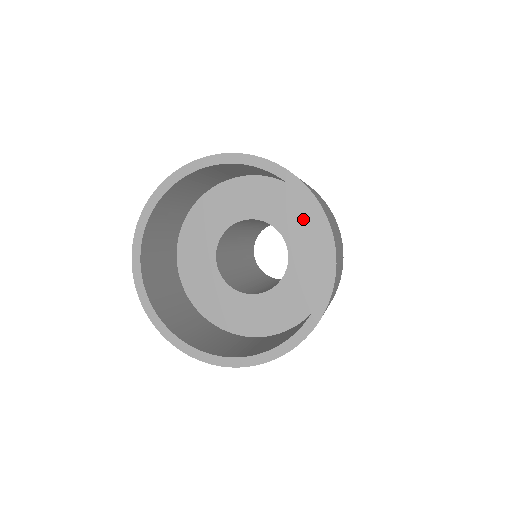
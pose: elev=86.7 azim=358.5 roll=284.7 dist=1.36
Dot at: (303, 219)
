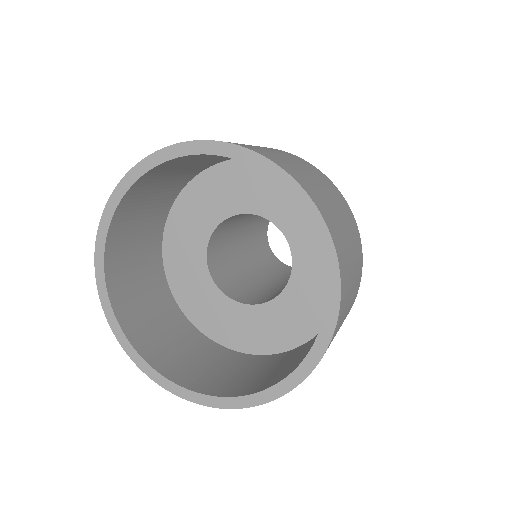
Dot at: (246, 180)
